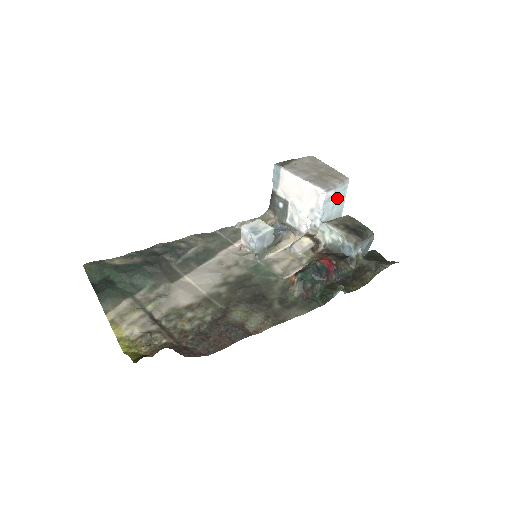
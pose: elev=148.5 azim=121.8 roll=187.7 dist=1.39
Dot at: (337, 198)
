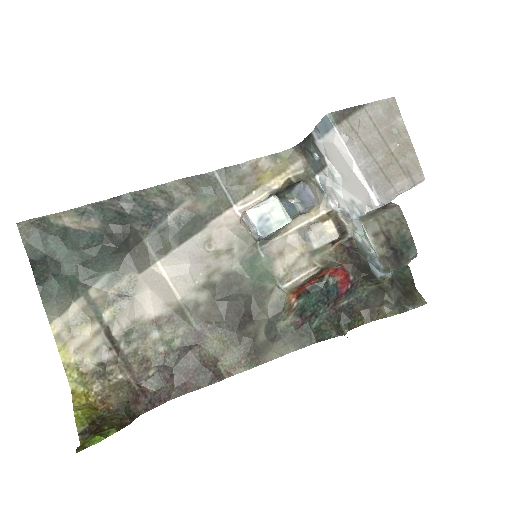
Dot at: occluded
